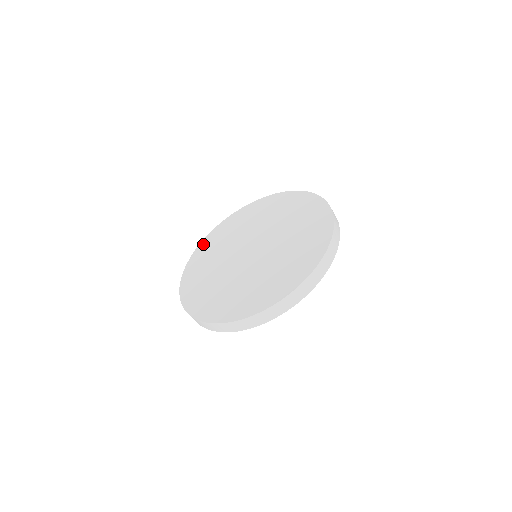
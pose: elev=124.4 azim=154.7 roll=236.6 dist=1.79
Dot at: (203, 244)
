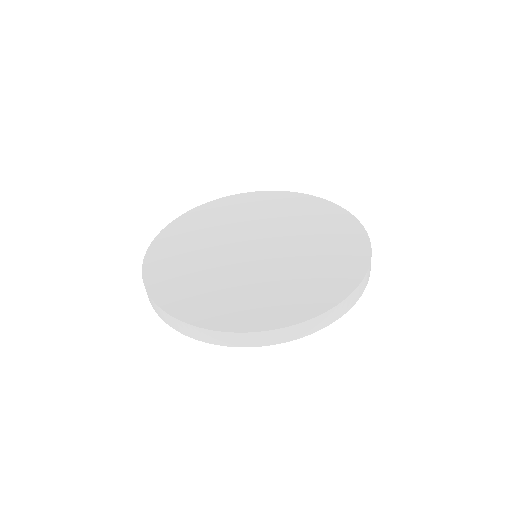
Dot at: (250, 195)
